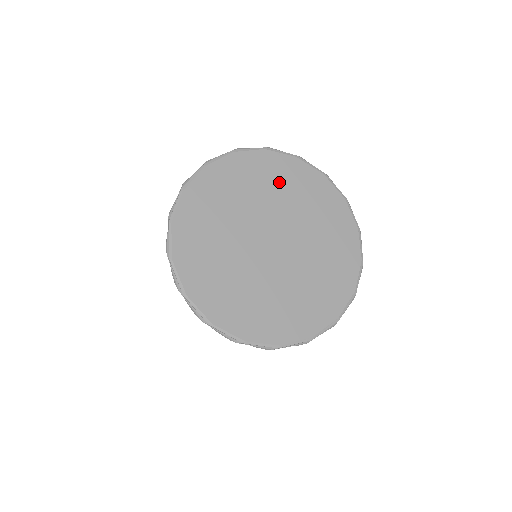
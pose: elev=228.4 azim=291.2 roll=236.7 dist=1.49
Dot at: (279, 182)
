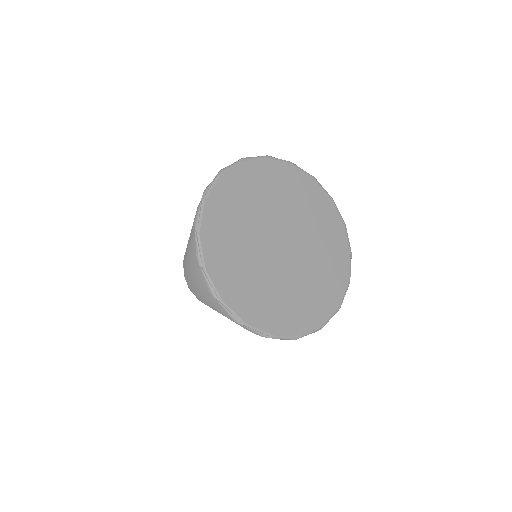
Dot at: (311, 206)
